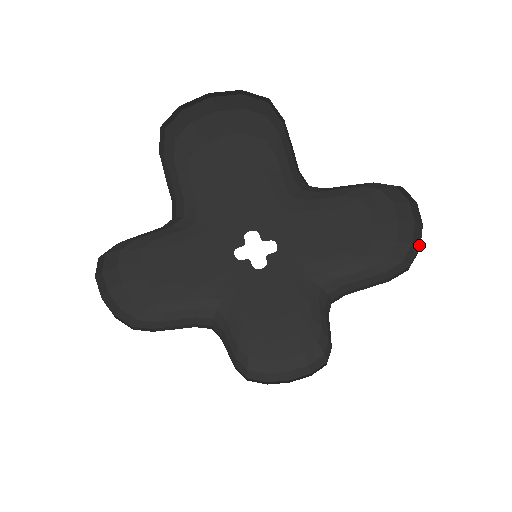
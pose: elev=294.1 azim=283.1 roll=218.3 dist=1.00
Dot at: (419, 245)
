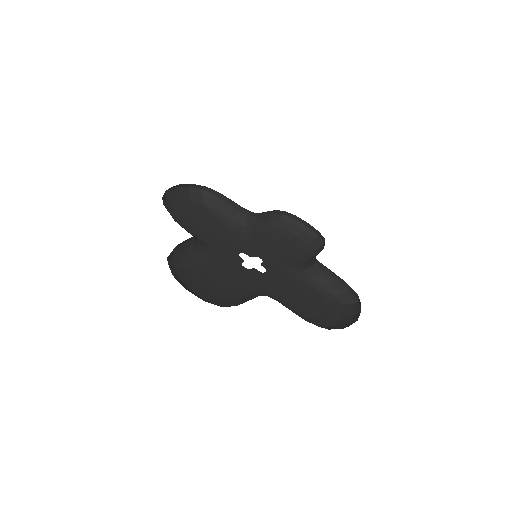
Dot at: (316, 234)
